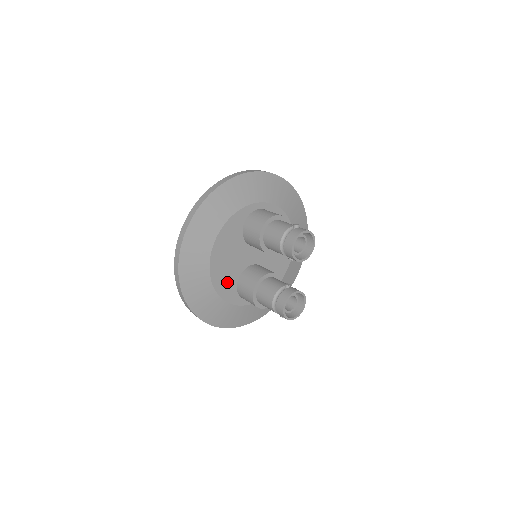
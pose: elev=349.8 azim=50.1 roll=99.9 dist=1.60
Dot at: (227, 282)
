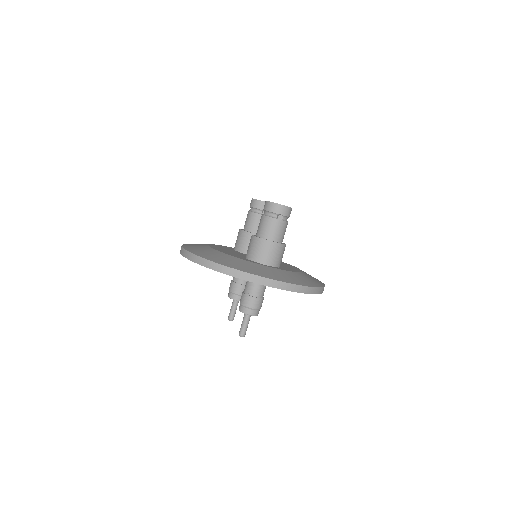
Dot at: occluded
